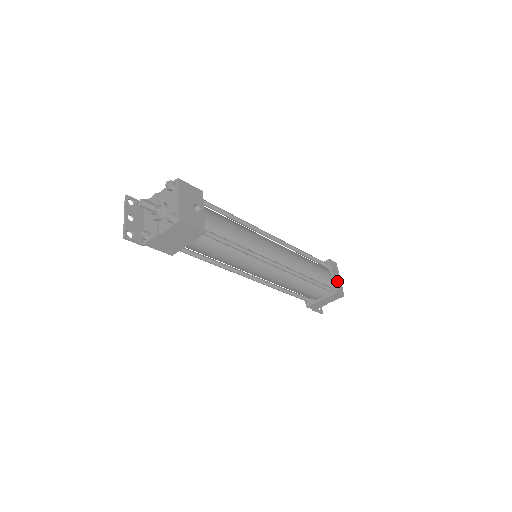
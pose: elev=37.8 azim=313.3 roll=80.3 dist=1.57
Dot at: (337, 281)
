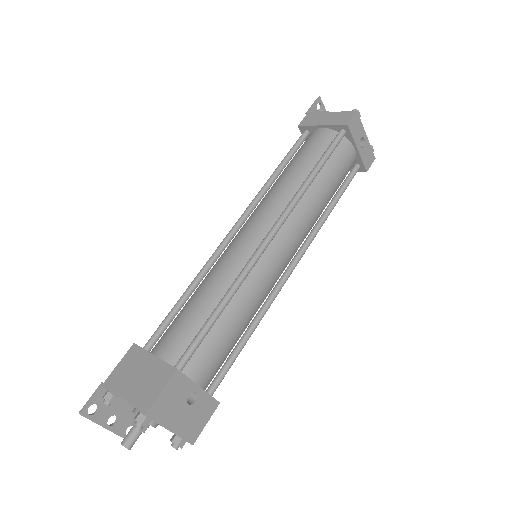
Dot at: (363, 150)
